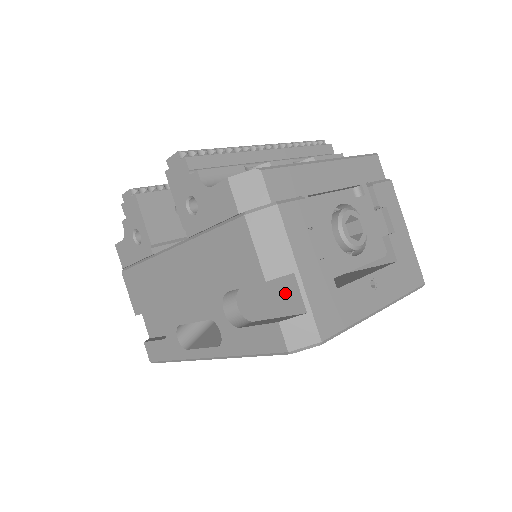
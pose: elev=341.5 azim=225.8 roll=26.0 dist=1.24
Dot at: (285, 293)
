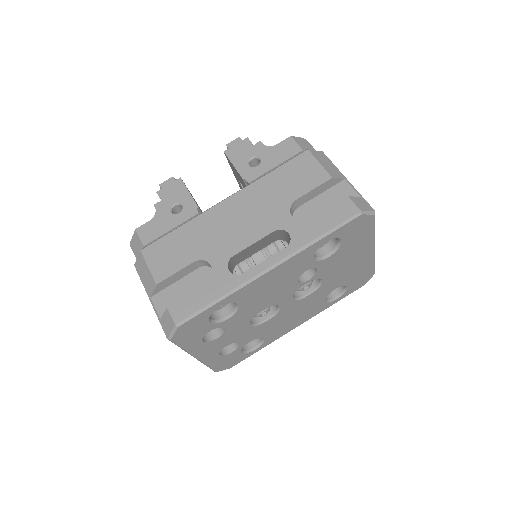
Dot at: (340, 193)
